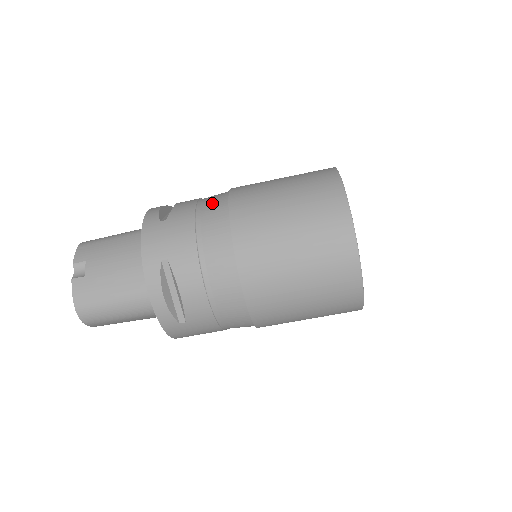
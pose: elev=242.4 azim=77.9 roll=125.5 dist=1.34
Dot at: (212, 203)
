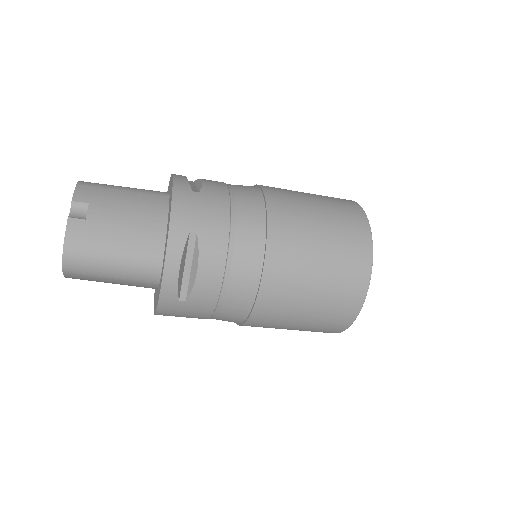
Dot at: (246, 192)
